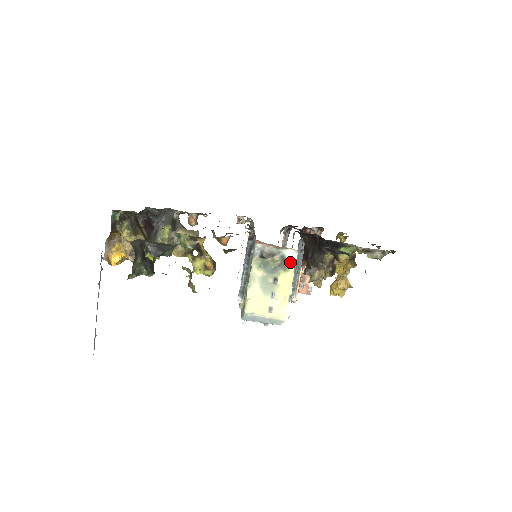
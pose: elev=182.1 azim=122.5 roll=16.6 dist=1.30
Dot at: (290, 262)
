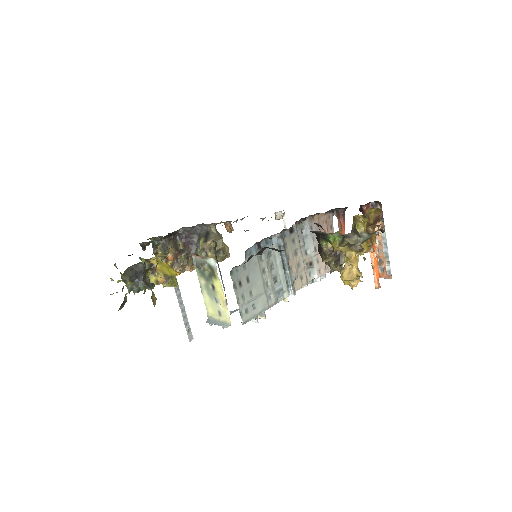
Dot at: (215, 270)
